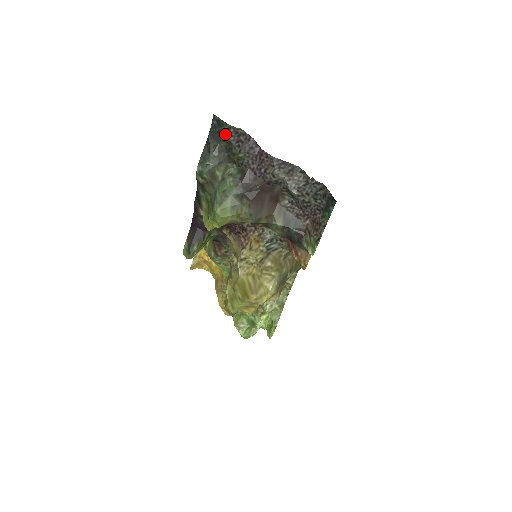
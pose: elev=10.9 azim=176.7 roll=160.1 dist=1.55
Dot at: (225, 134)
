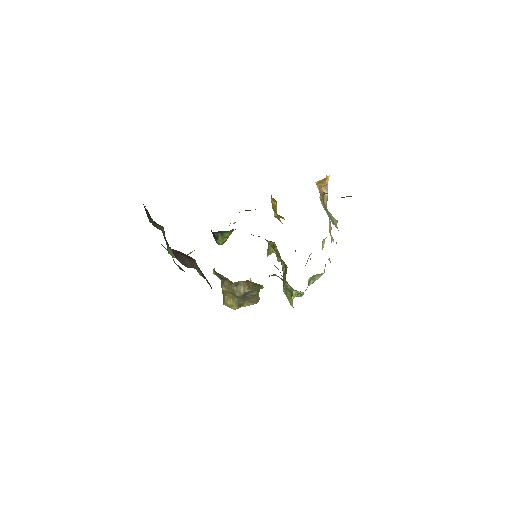
Dot at: occluded
